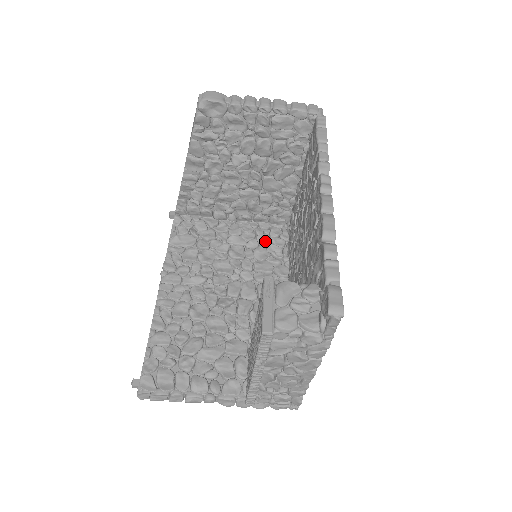
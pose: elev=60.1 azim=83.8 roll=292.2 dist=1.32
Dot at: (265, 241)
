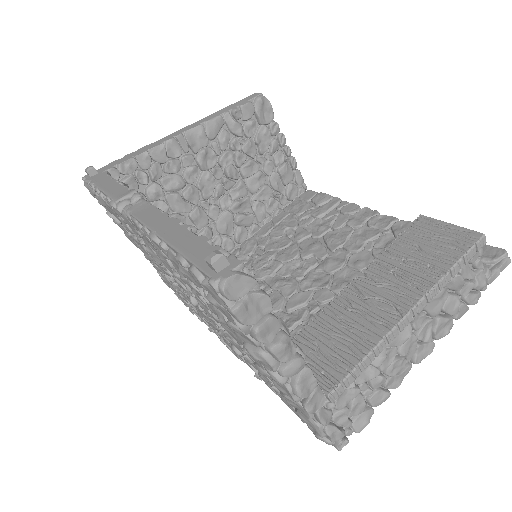
Dot at: occluded
